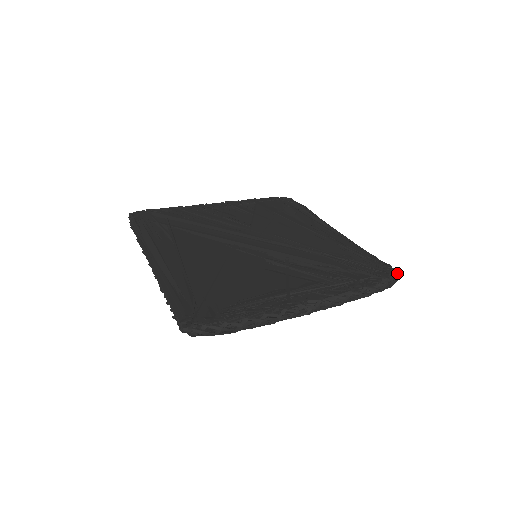
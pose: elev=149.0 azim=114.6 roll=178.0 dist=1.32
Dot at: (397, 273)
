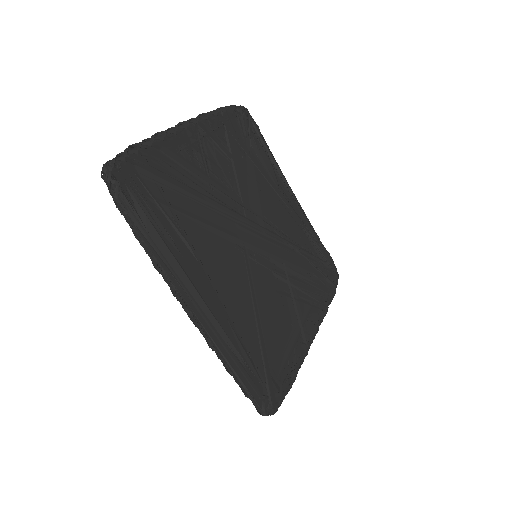
Dot at: occluded
